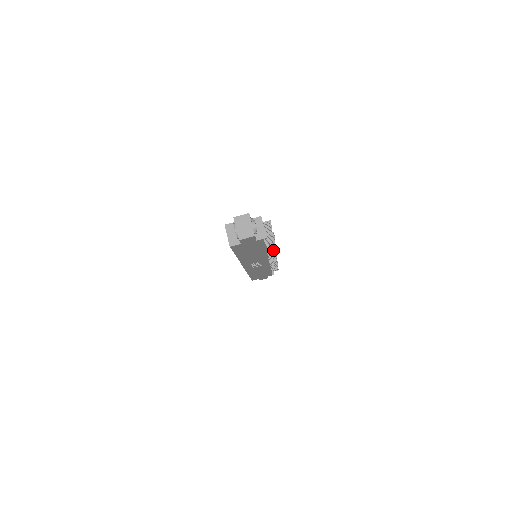
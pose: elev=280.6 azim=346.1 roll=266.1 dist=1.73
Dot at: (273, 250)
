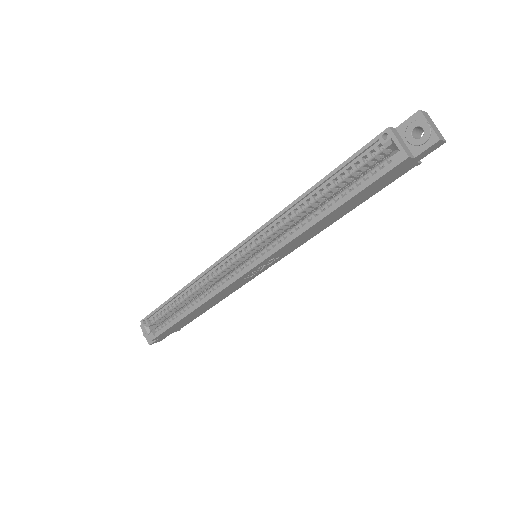
Dot at: occluded
